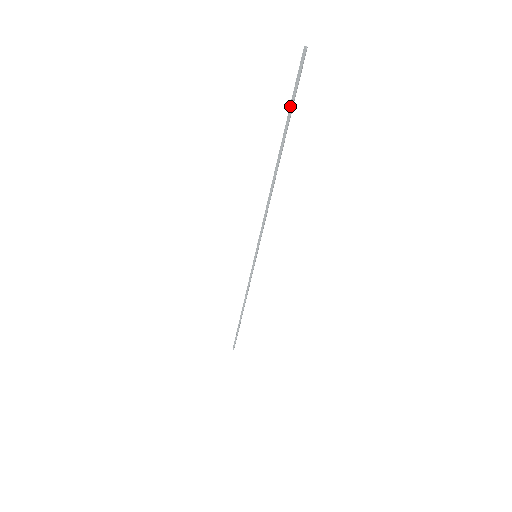
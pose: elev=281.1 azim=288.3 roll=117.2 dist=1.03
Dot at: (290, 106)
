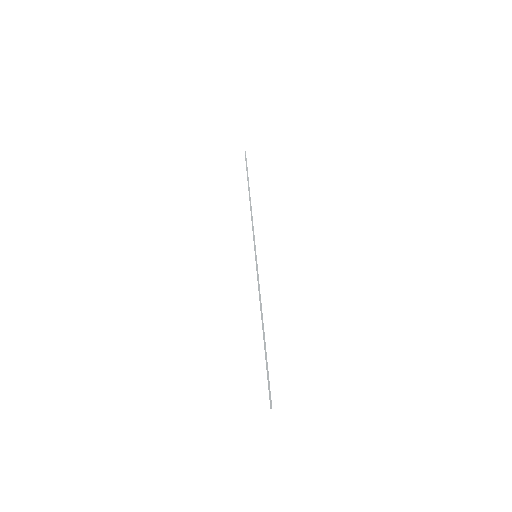
Dot at: (246, 169)
